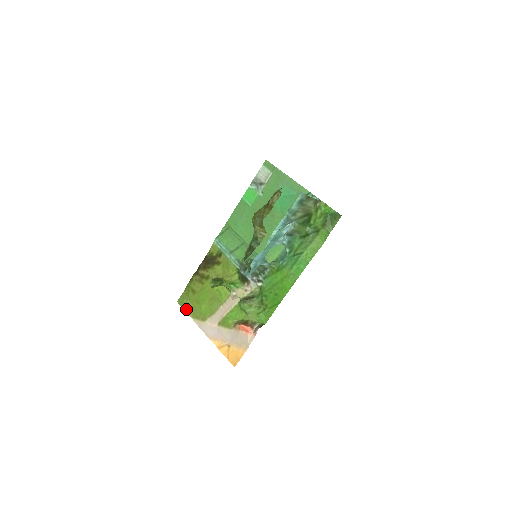
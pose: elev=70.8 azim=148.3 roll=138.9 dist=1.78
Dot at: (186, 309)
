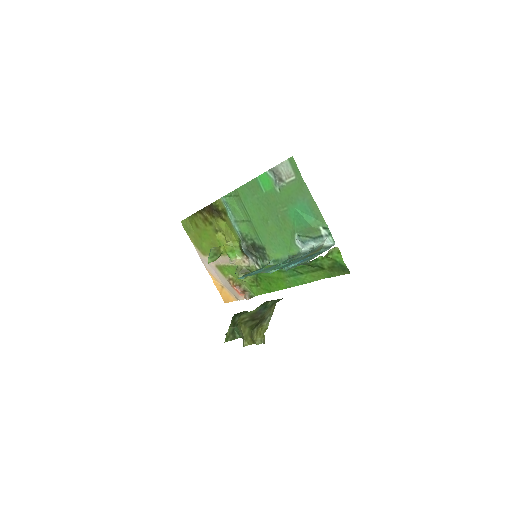
Dot at: (189, 234)
